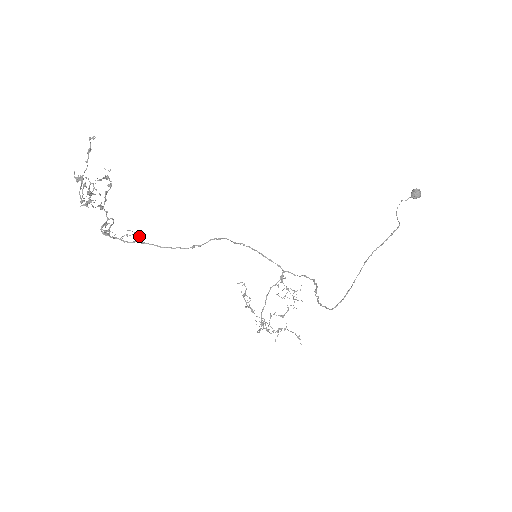
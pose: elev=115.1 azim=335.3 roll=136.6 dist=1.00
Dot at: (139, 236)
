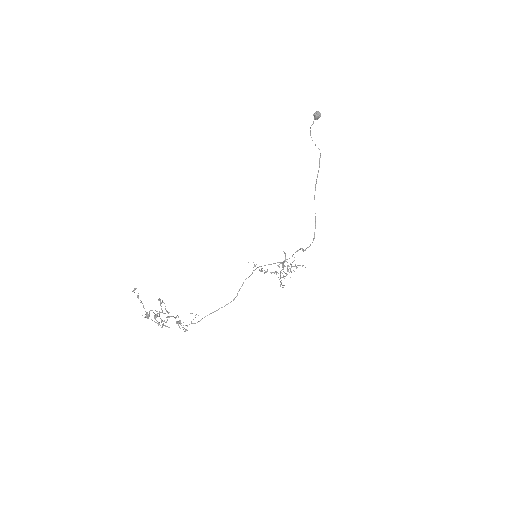
Dot at: occluded
